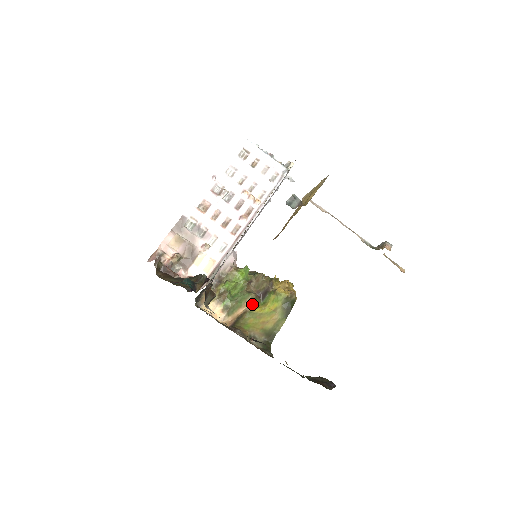
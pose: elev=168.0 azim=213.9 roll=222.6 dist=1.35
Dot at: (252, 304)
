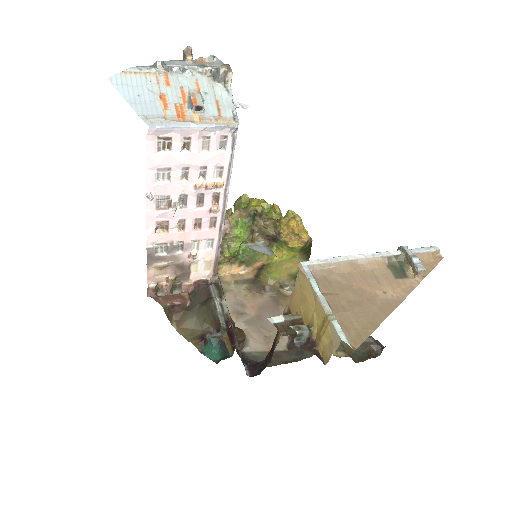
Dot at: (267, 257)
